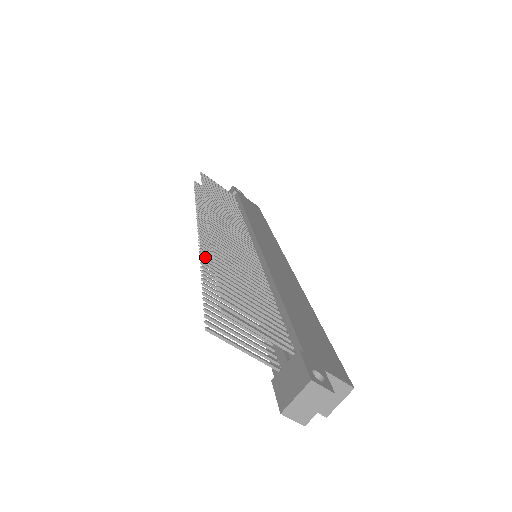
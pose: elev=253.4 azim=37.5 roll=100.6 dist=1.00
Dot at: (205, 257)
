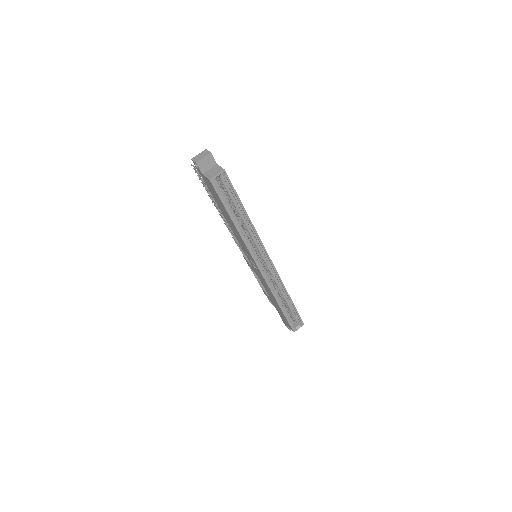
Dot at: (221, 215)
